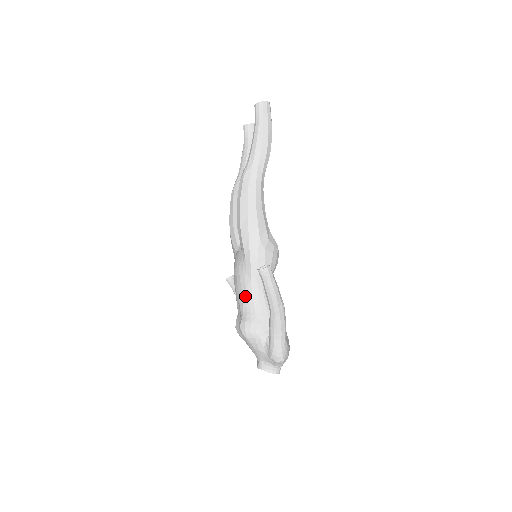
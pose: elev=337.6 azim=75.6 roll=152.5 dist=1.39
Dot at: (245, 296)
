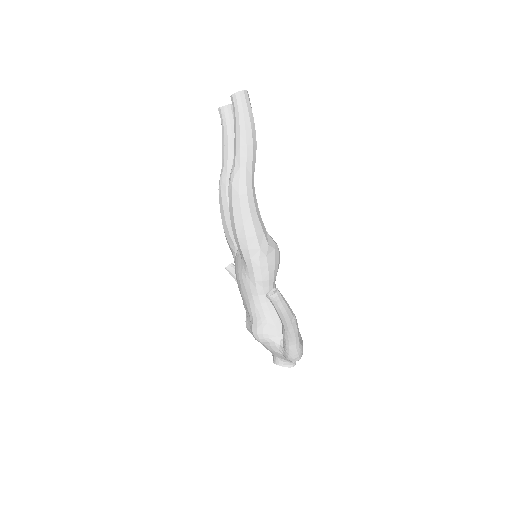
Dot at: (252, 303)
